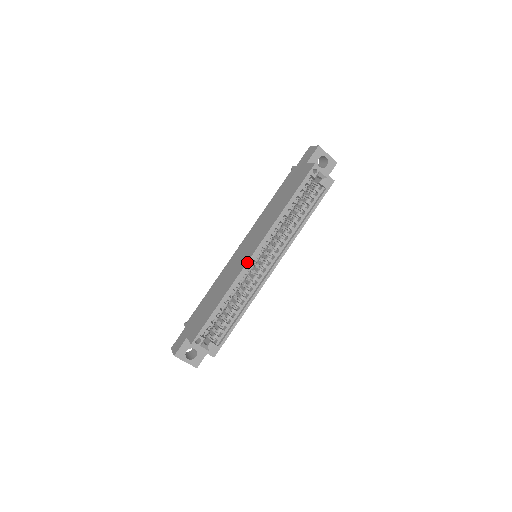
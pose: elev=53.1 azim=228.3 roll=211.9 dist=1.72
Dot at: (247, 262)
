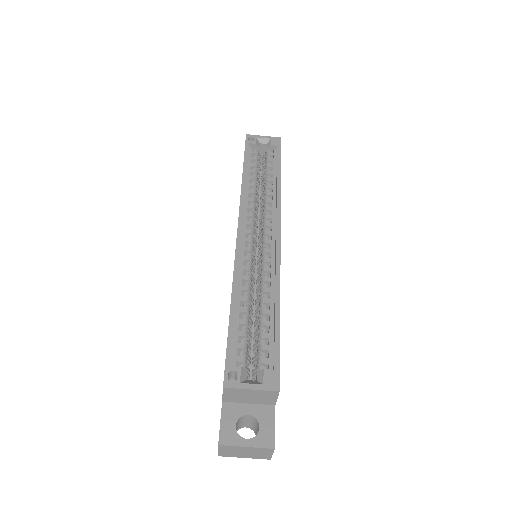
Dot at: (236, 244)
